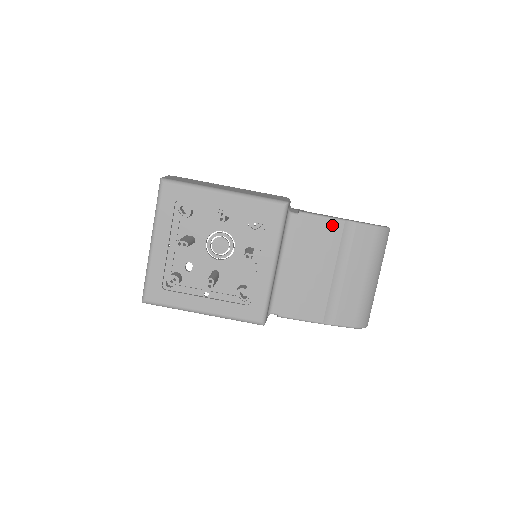
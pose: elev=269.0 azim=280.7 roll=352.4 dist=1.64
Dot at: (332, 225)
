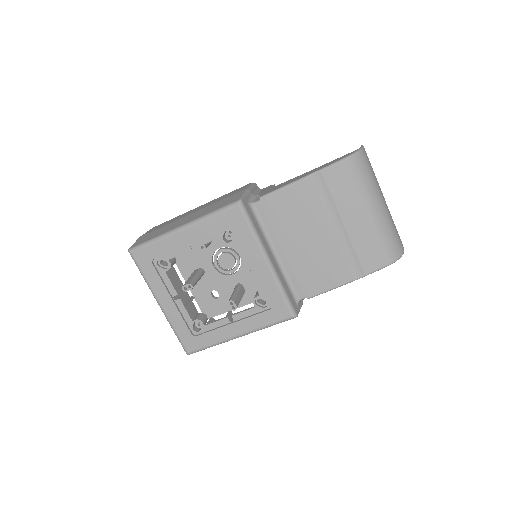
Dot at: (298, 189)
